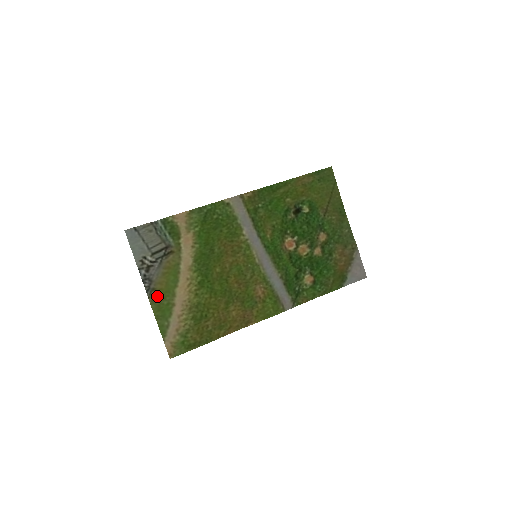
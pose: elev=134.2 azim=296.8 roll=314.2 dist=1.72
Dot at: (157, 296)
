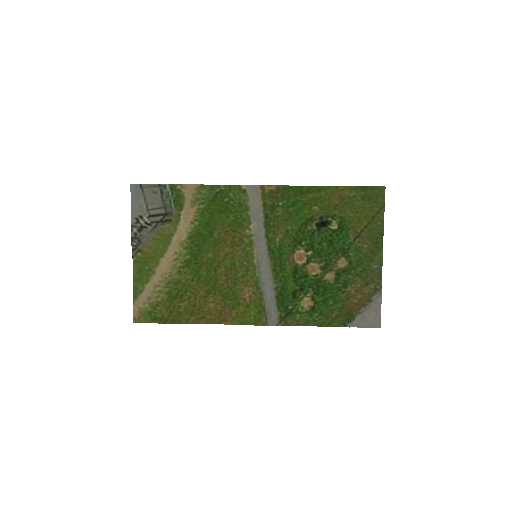
Dot at: (142, 258)
